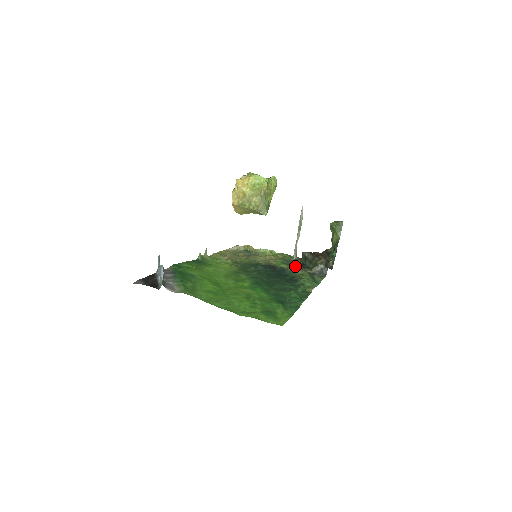
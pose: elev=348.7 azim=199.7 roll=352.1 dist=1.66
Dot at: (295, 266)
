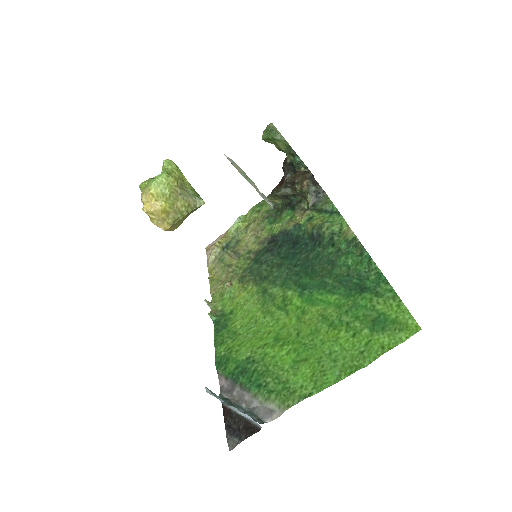
Dot at: (285, 214)
